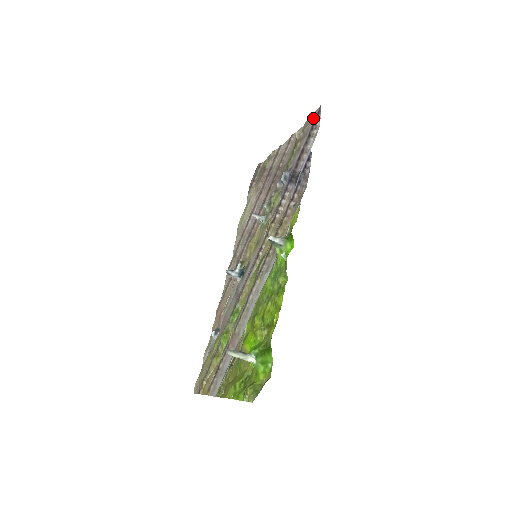
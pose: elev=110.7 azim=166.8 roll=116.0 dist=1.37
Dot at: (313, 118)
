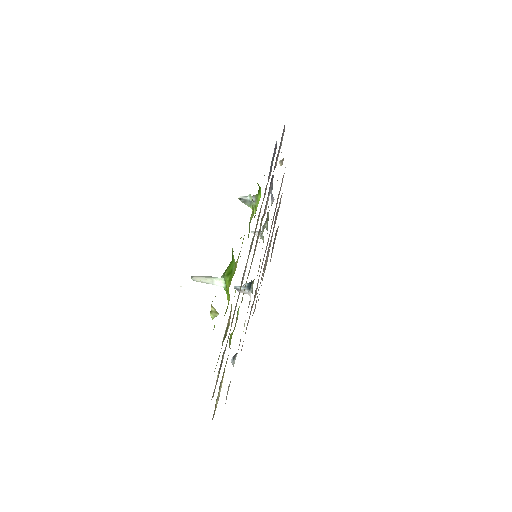
Dot at: occluded
